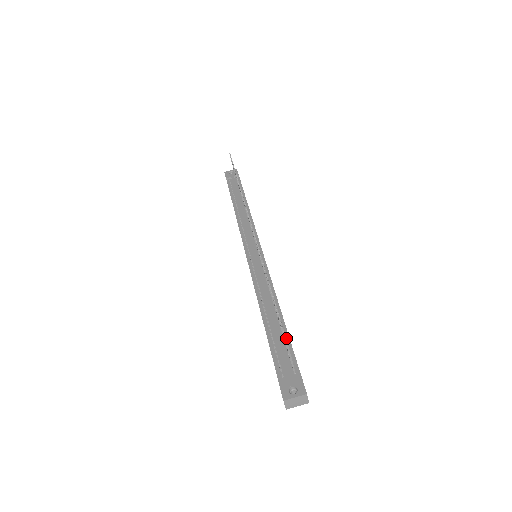
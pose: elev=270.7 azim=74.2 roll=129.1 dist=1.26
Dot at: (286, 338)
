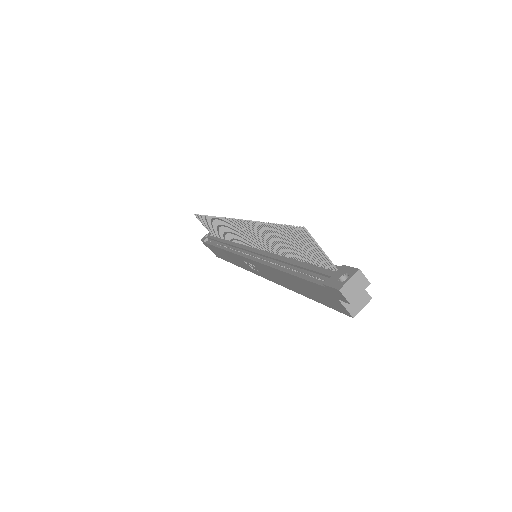
Dot at: (314, 262)
